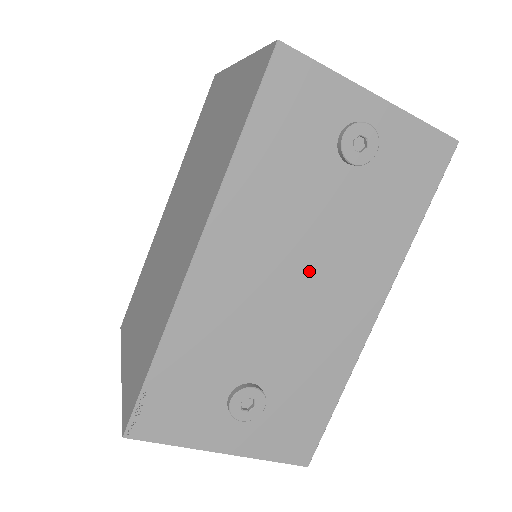
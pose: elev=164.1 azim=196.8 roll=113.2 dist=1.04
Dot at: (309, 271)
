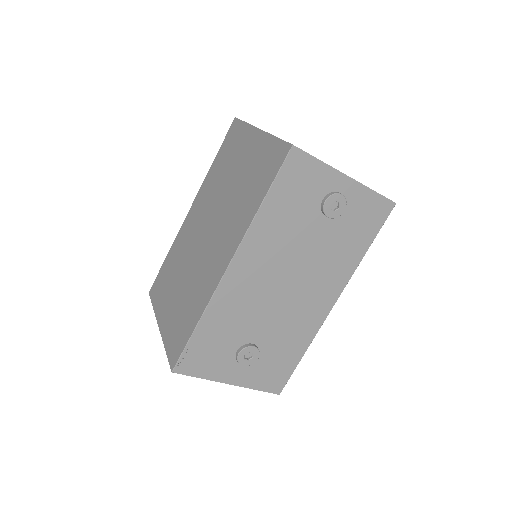
Dot at: (295, 278)
